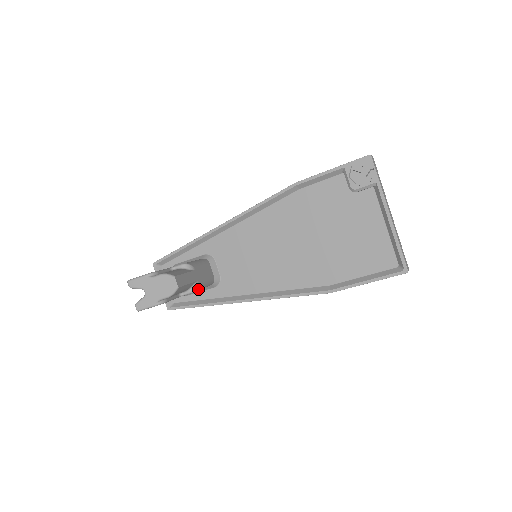
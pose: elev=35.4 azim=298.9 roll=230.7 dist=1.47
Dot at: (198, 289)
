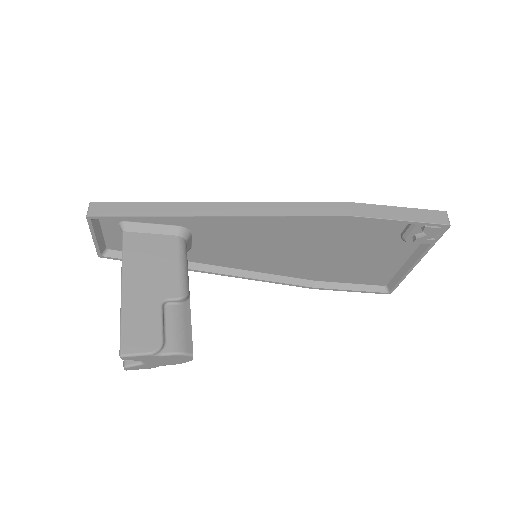
Dot at: occluded
